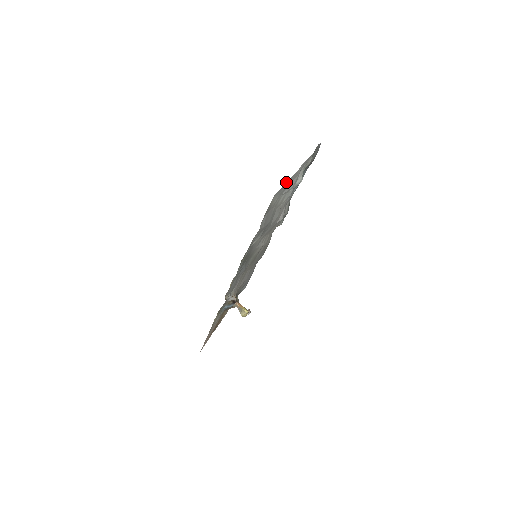
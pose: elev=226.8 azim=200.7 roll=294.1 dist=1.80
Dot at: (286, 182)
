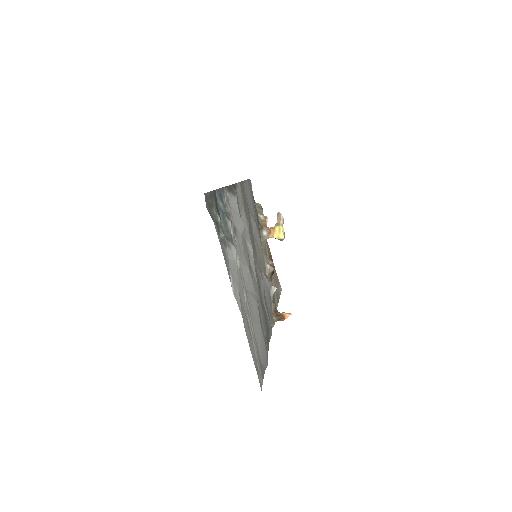
Dot at: occluded
